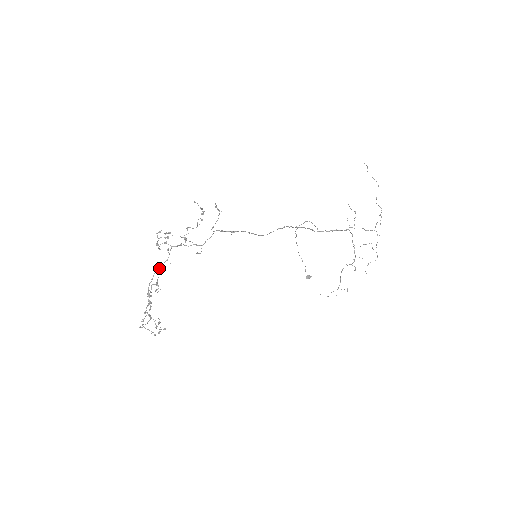
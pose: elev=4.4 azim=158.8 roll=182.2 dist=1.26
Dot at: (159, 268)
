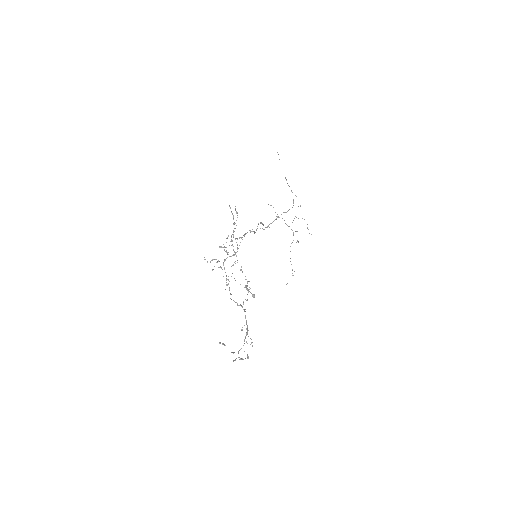
Dot at: (241, 269)
